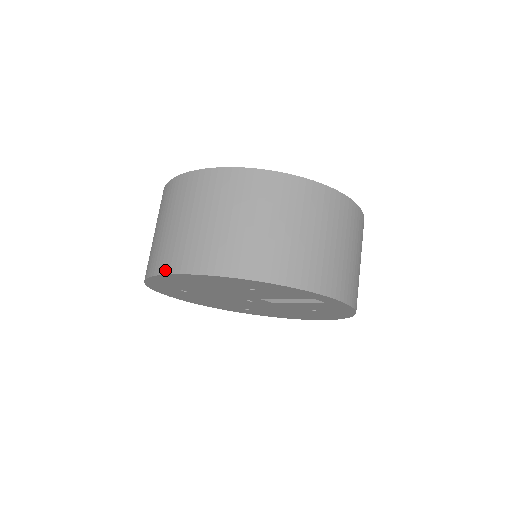
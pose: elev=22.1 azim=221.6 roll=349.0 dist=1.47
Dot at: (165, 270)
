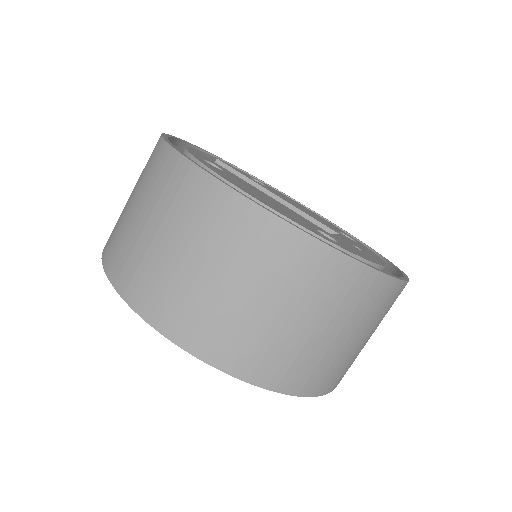
Dot at: (158, 324)
